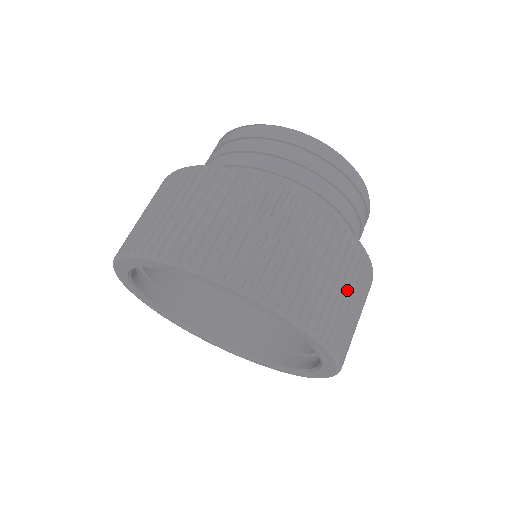
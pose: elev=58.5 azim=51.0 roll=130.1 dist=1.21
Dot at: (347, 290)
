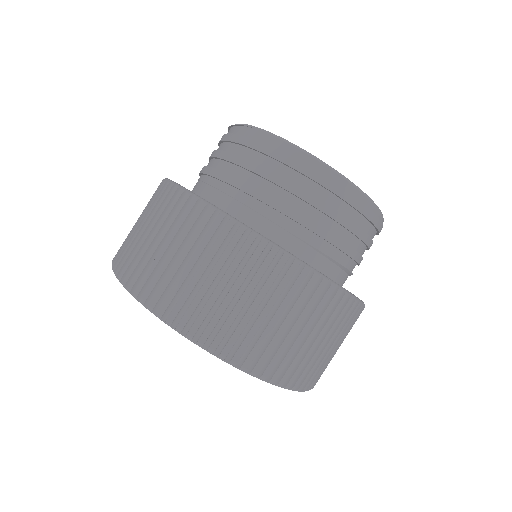
Dot at: (284, 319)
